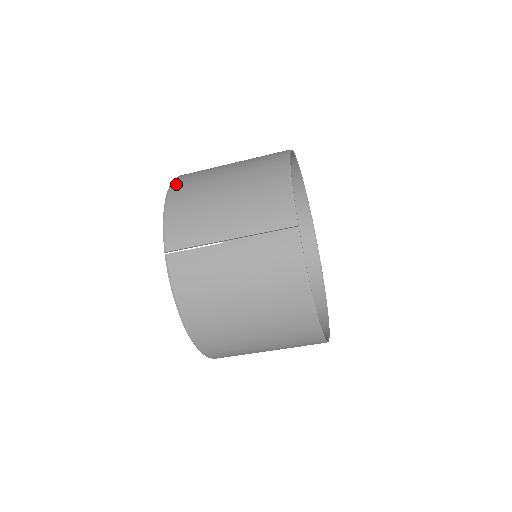
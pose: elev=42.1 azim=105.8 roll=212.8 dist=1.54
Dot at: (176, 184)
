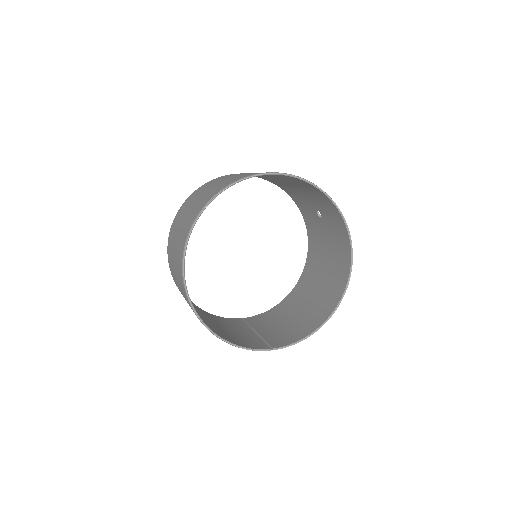
Dot at: occluded
